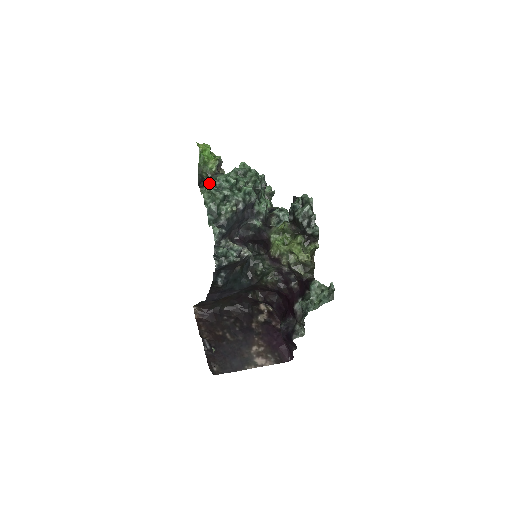
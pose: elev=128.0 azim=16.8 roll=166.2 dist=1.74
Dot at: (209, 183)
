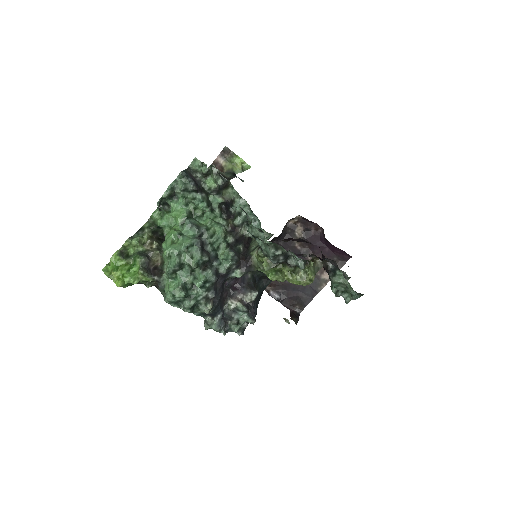
Dot at: (164, 298)
